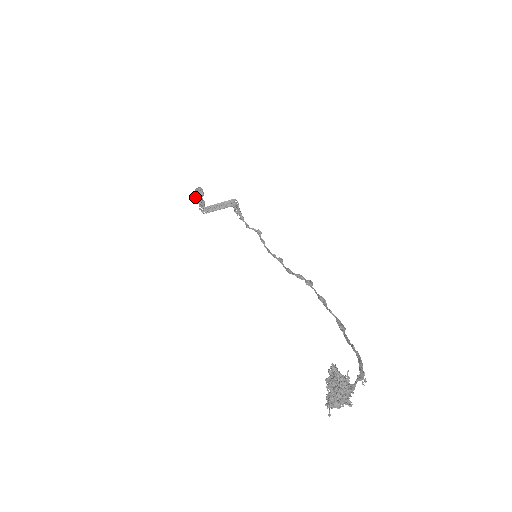
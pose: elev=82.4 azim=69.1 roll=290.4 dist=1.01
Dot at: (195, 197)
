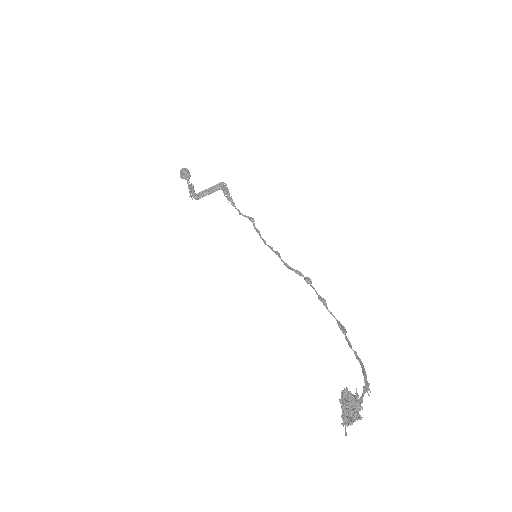
Dot at: (181, 178)
